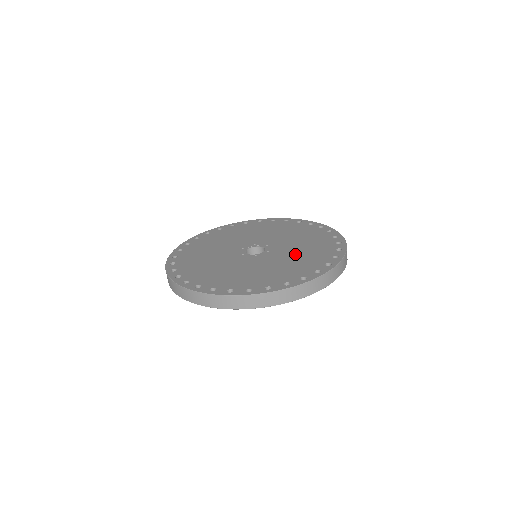
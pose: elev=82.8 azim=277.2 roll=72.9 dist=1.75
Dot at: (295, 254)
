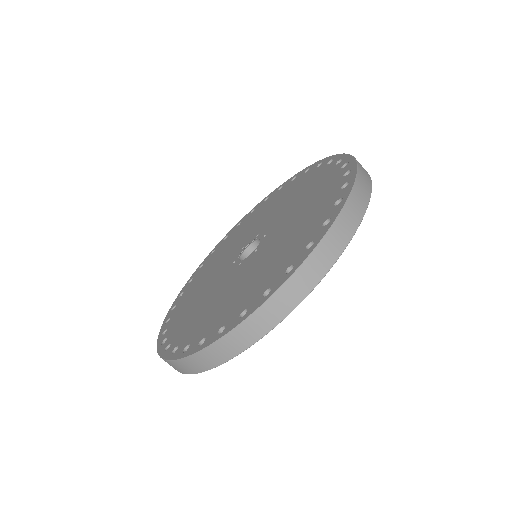
Dot at: (297, 207)
